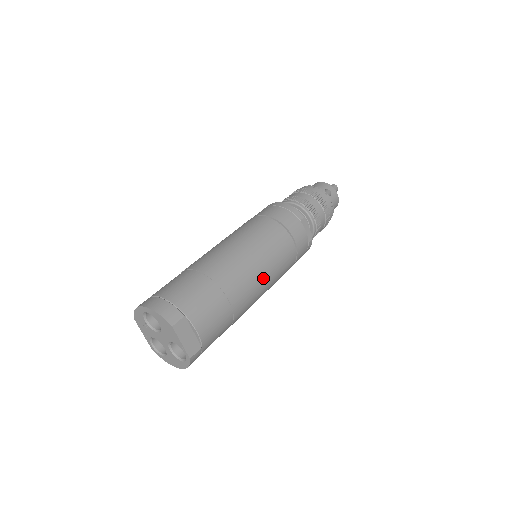
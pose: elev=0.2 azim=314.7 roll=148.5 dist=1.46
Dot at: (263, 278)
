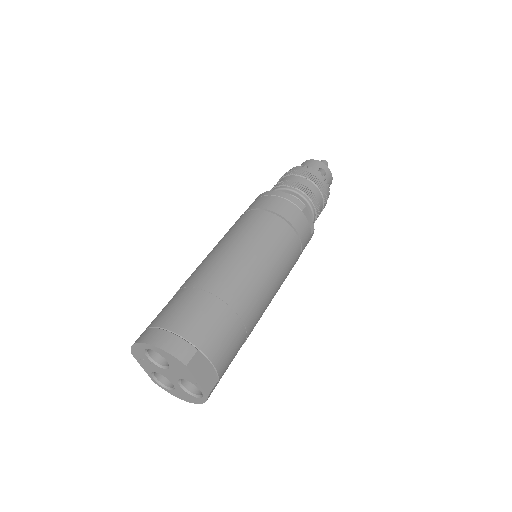
Dot at: (273, 285)
